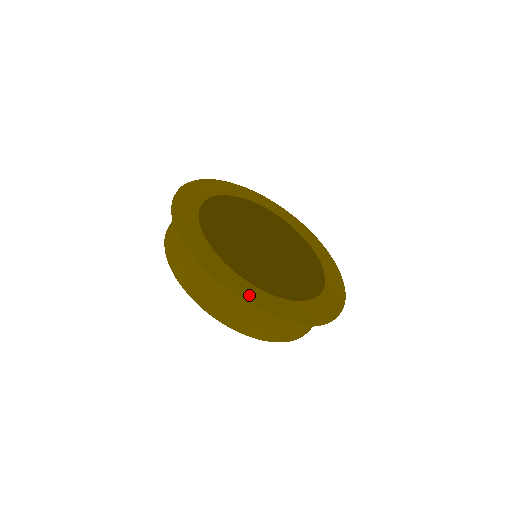
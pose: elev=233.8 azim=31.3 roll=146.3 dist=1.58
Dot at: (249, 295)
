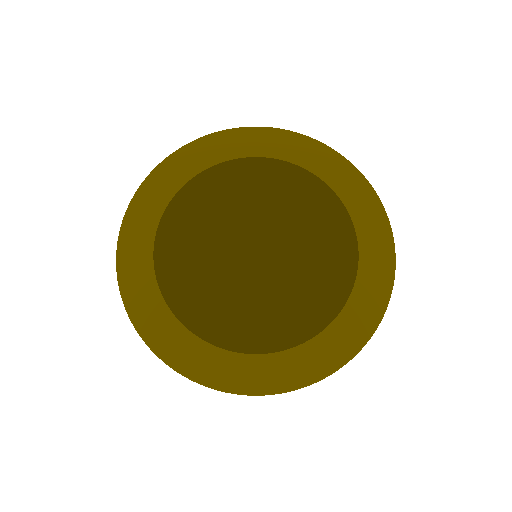
Dot at: (157, 331)
